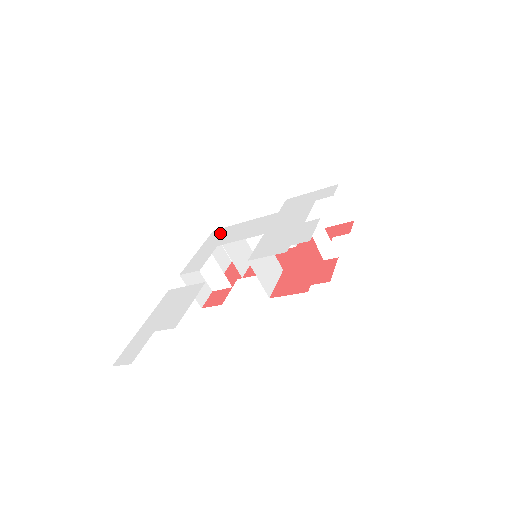
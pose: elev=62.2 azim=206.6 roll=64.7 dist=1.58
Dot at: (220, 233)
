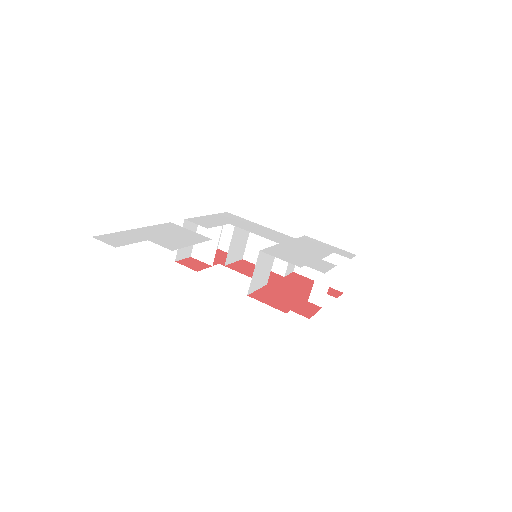
Dot at: (234, 217)
